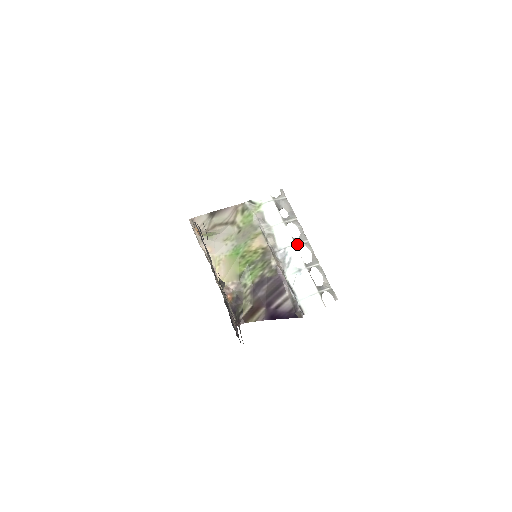
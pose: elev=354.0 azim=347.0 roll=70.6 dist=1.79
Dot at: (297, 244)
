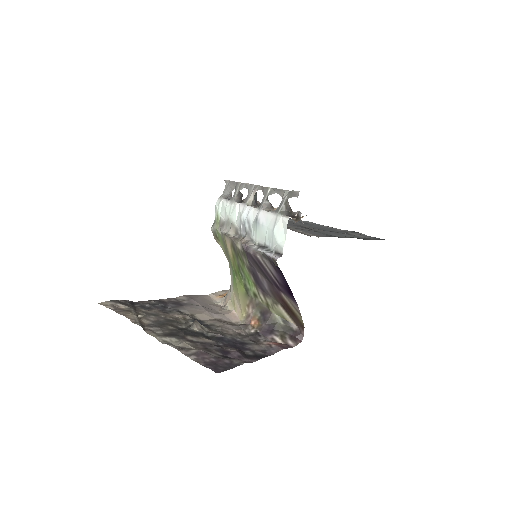
Dot at: (247, 202)
